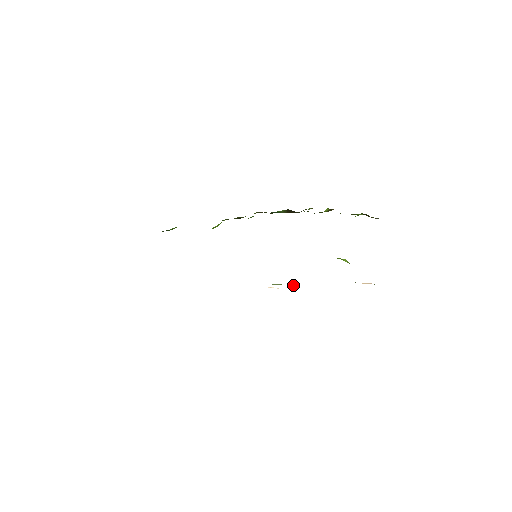
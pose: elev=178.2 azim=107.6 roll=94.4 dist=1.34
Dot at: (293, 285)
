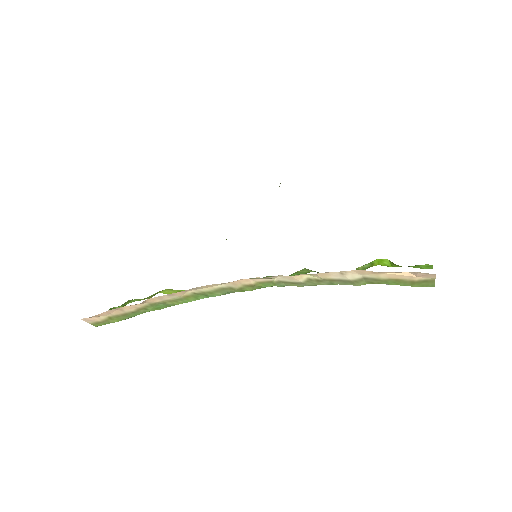
Dot at: occluded
